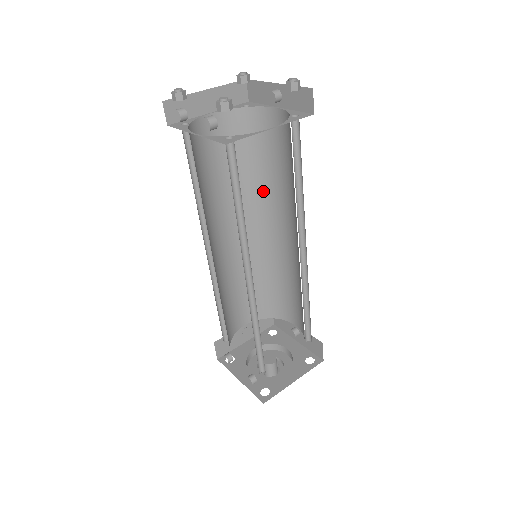
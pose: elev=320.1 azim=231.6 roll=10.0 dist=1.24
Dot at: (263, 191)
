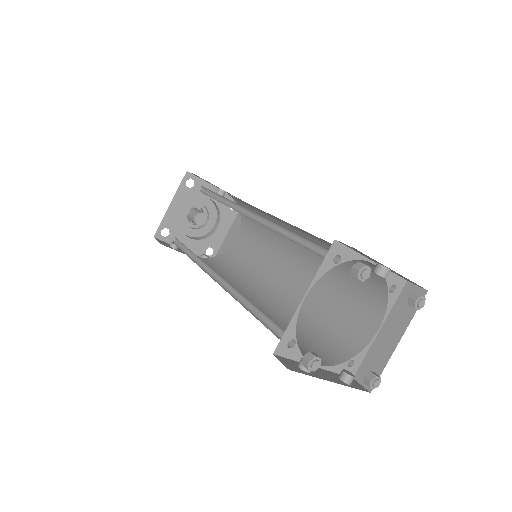
Dot at: occluded
